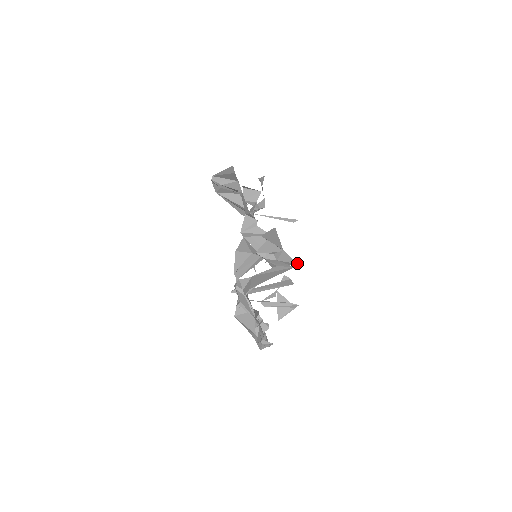
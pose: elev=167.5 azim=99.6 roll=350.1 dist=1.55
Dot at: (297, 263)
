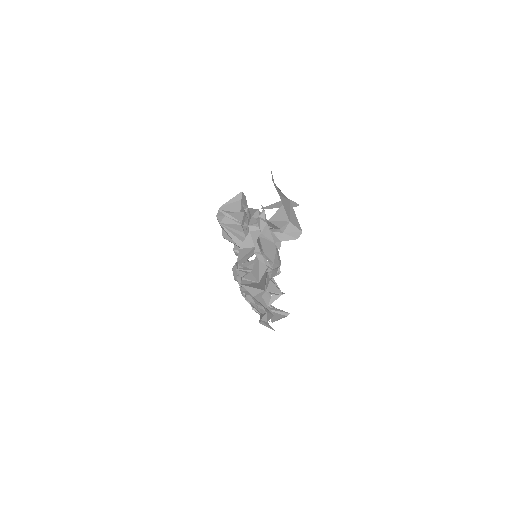
Dot at: (301, 231)
